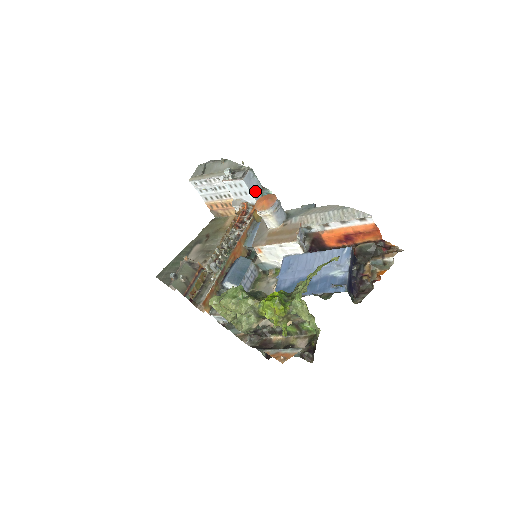
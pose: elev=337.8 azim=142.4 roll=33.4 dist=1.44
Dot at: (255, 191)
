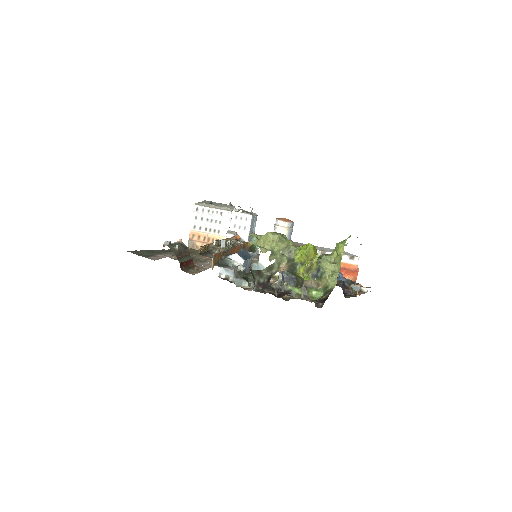
Dot at: (250, 232)
